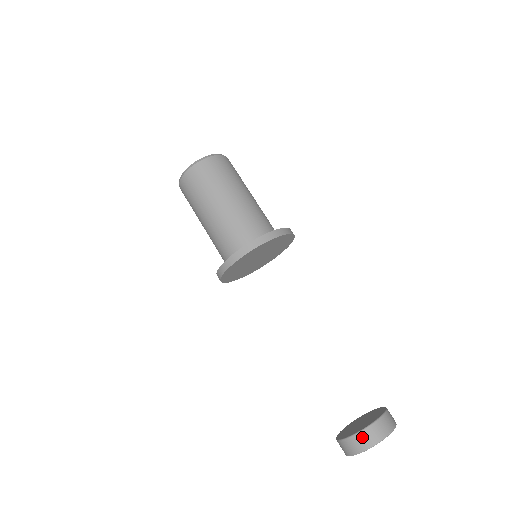
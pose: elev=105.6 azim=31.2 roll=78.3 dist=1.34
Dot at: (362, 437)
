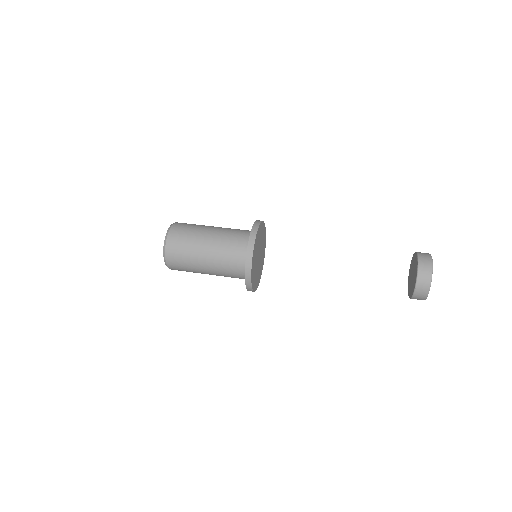
Dot at: (422, 272)
